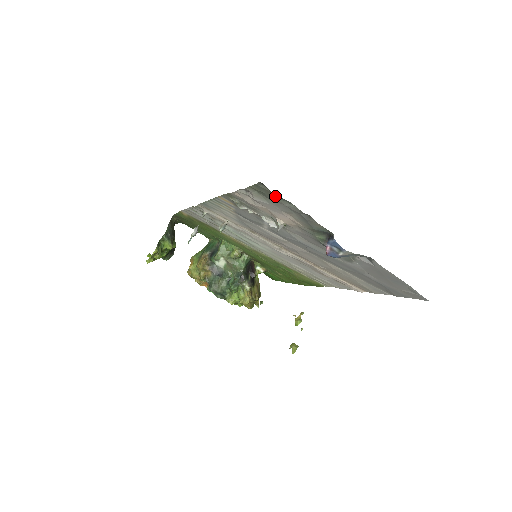
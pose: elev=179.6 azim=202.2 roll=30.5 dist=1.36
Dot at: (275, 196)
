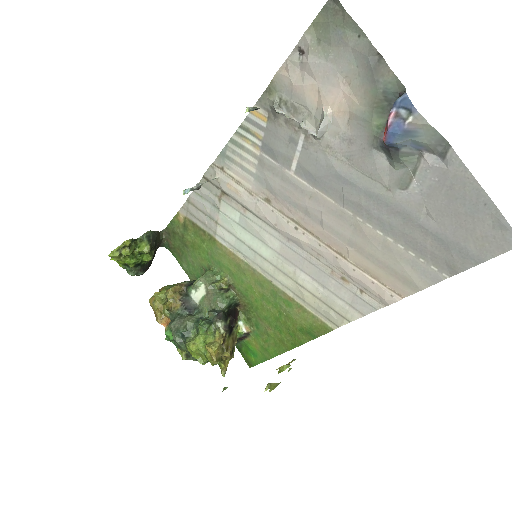
Dot at: (344, 21)
